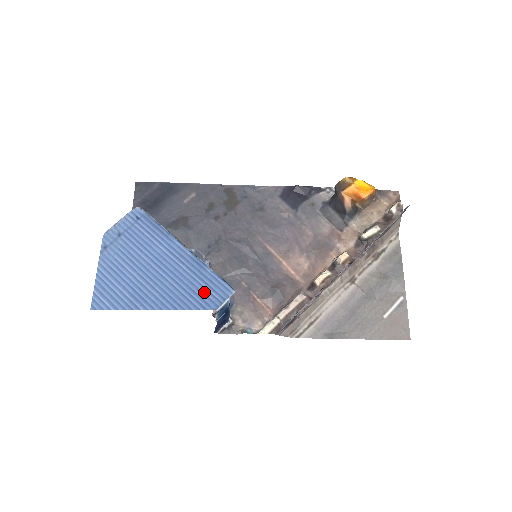
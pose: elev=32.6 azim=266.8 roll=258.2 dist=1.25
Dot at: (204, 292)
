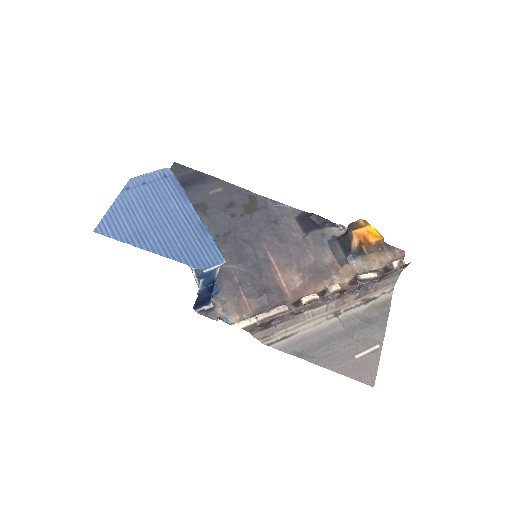
Dot at: (199, 252)
